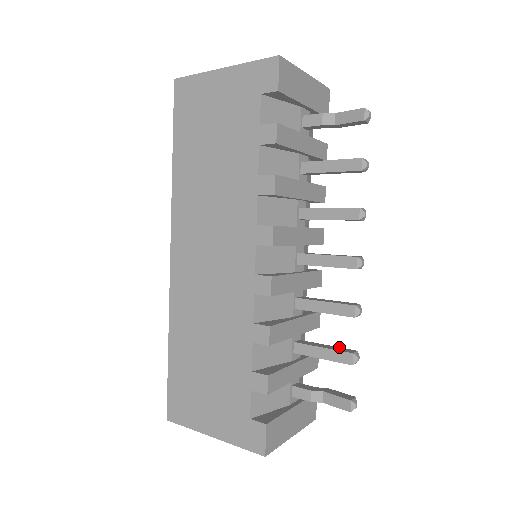
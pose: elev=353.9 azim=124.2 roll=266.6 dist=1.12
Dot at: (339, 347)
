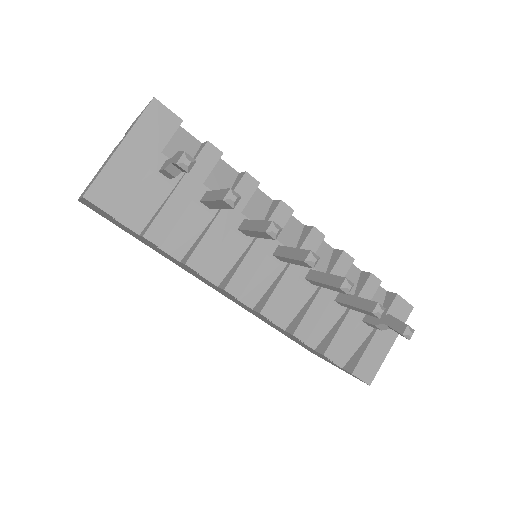
Dot at: (365, 299)
